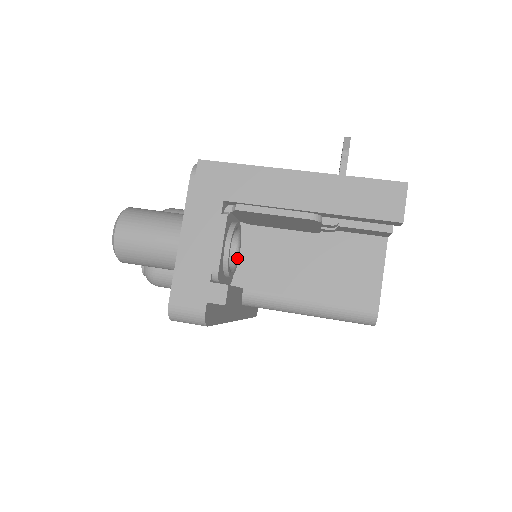
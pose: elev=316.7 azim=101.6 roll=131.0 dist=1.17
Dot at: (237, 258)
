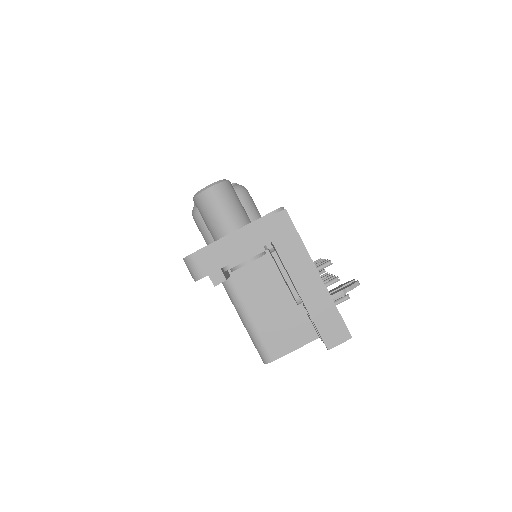
Dot at: occluded
